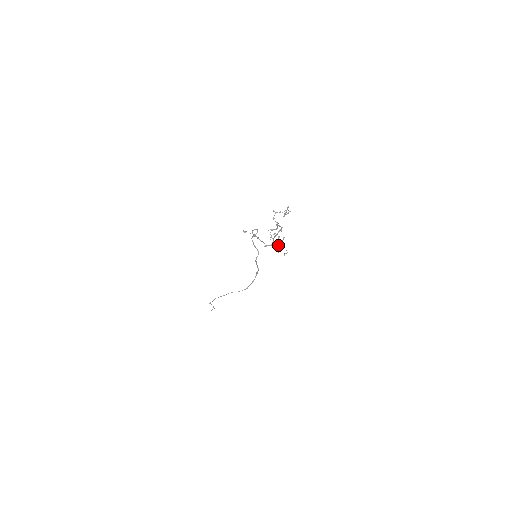
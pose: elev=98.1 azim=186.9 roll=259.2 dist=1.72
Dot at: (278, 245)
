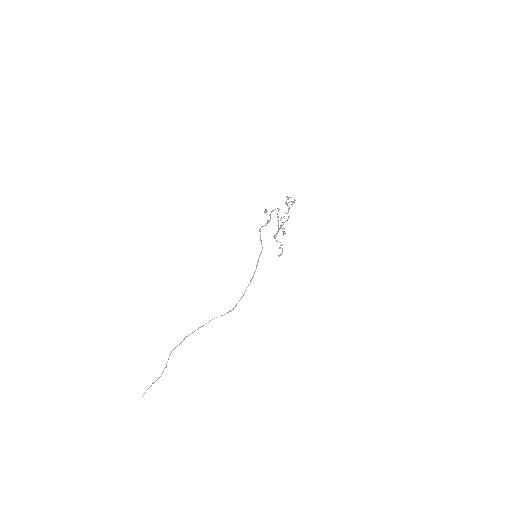
Dot at: occluded
